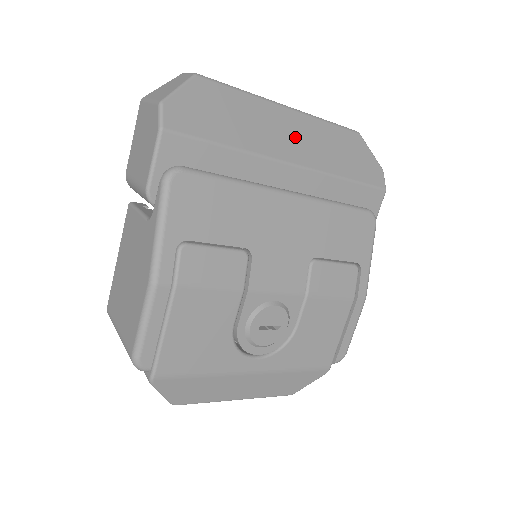
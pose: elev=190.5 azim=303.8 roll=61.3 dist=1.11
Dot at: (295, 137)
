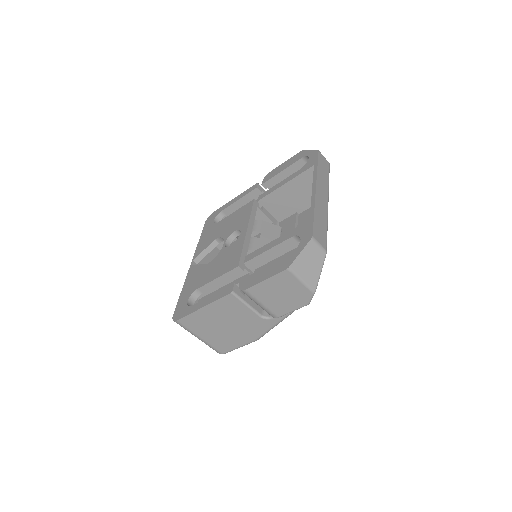
Dot at: occluded
